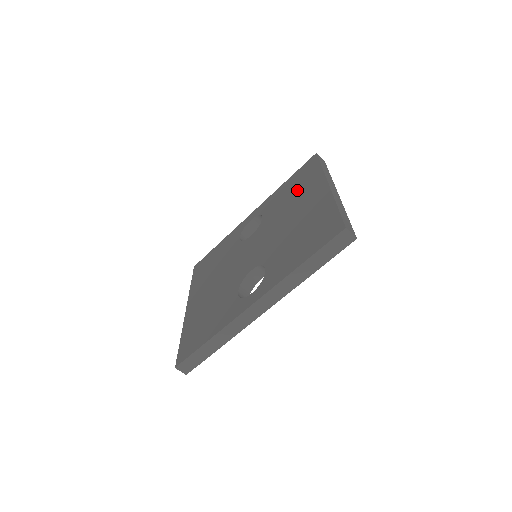
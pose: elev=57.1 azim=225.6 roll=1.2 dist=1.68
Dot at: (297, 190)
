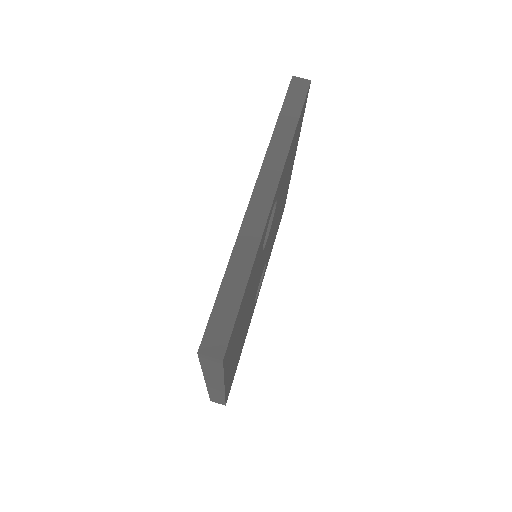
Dot at: occluded
